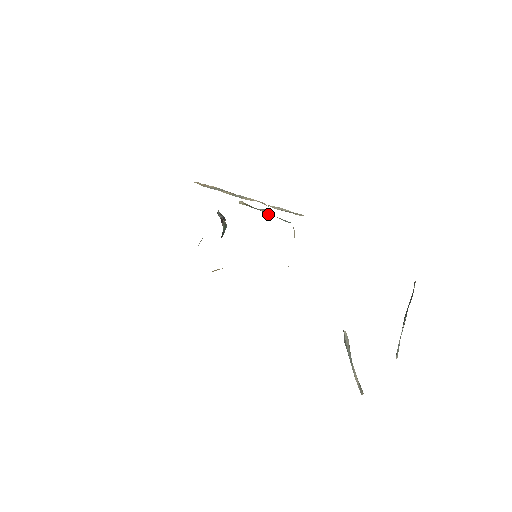
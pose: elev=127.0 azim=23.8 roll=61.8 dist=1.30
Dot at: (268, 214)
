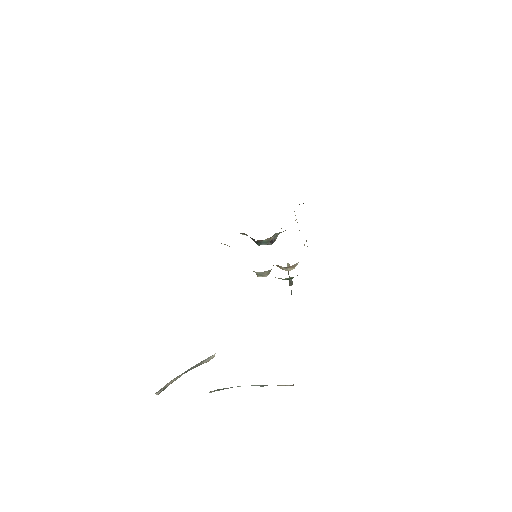
Dot at: (289, 283)
